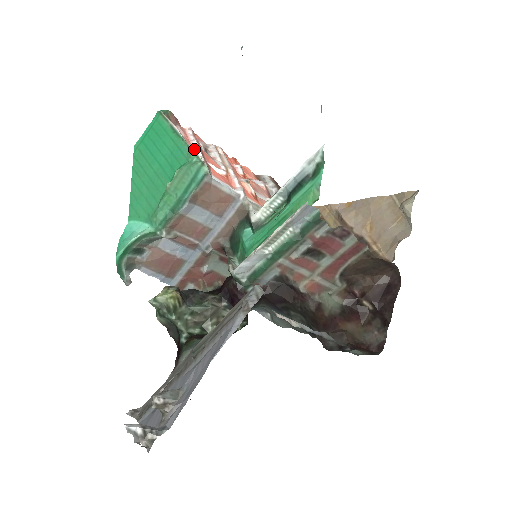
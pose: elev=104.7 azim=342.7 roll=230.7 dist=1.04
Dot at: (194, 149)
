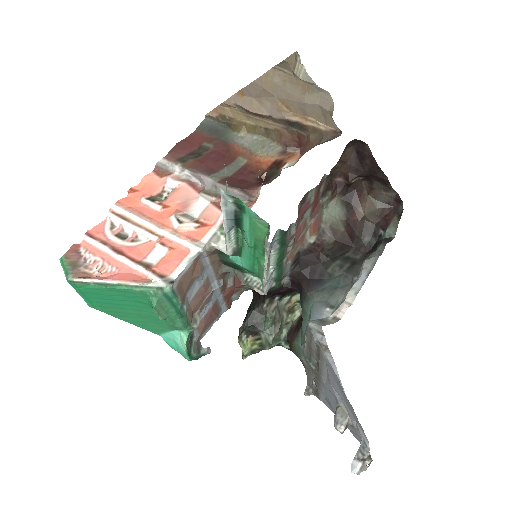
Dot at: (125, 264)
